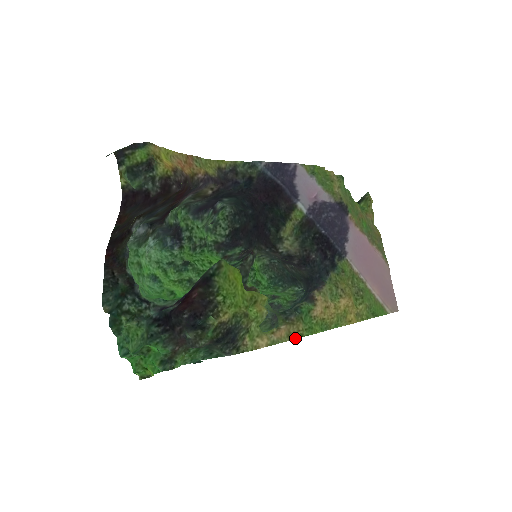
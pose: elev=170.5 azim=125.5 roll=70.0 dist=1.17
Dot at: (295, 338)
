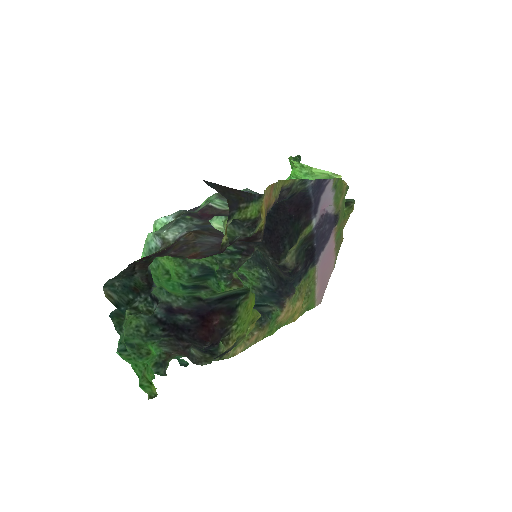
Dot at: occluded
